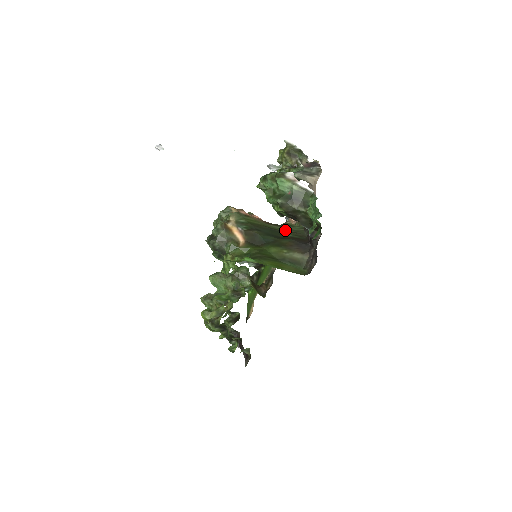
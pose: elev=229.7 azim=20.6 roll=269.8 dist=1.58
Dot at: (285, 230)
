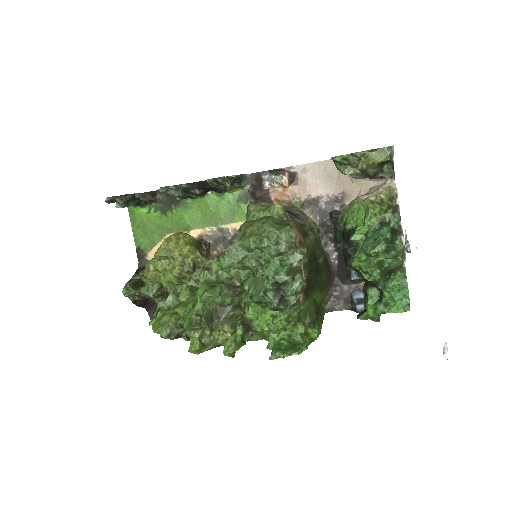
Dot at: (314, 245)
